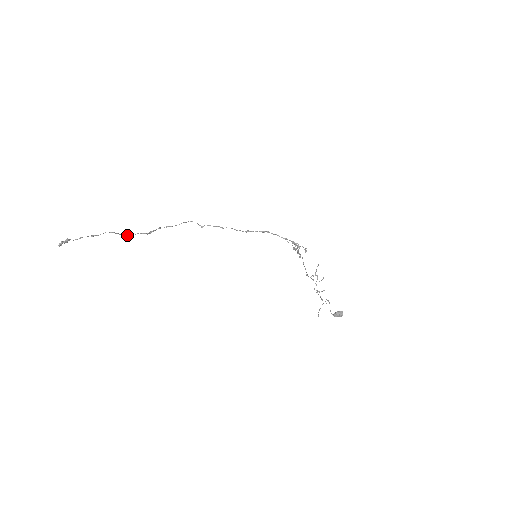
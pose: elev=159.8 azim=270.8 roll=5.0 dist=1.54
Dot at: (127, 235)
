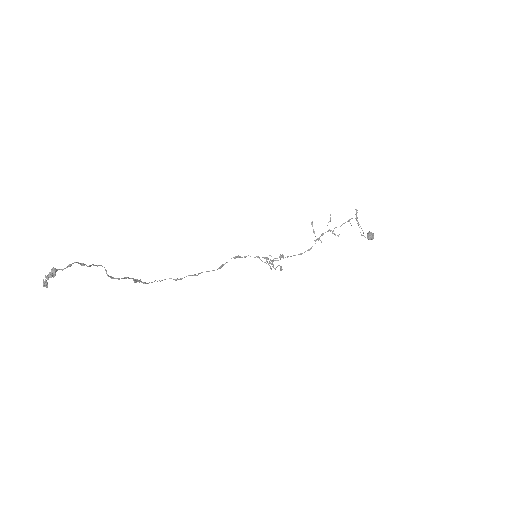
Dot at: (116, 278)
